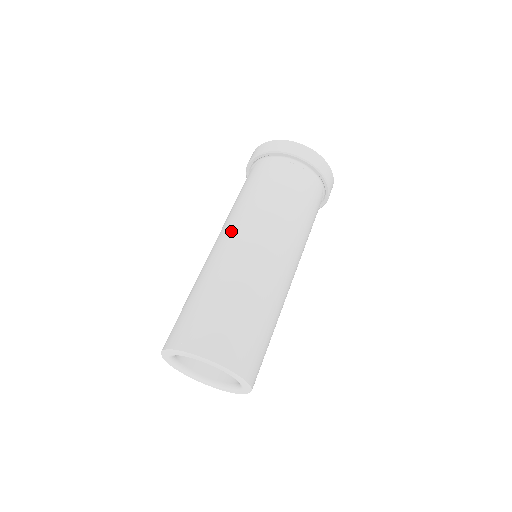
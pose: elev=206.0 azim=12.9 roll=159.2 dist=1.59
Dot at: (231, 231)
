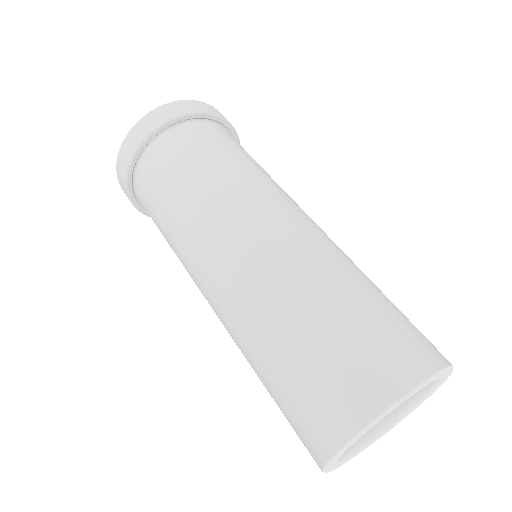
Dot at: (225, 237)
